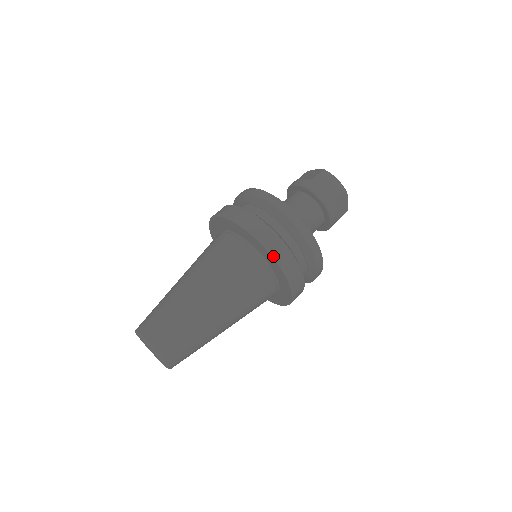
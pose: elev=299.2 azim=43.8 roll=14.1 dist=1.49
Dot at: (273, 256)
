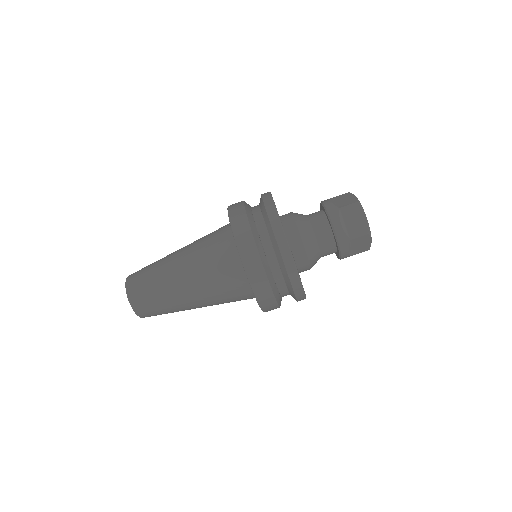
Dot at: (247, 275)
